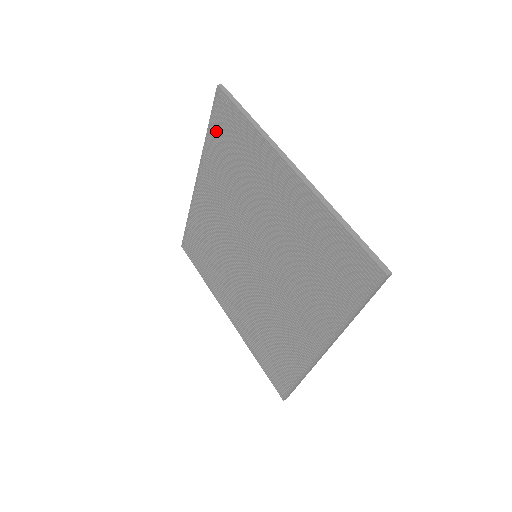
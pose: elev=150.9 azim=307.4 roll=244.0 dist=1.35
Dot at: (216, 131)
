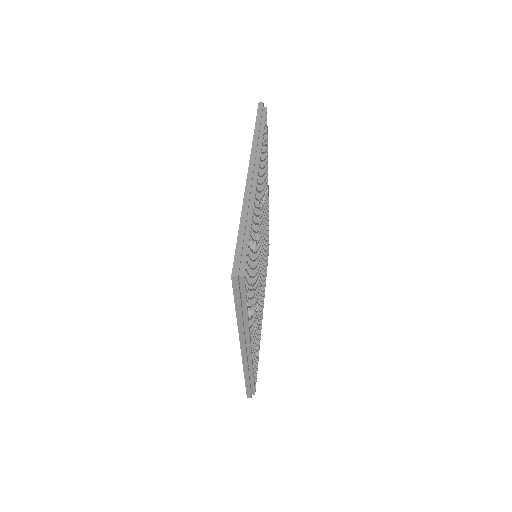
Dot at: occluded
